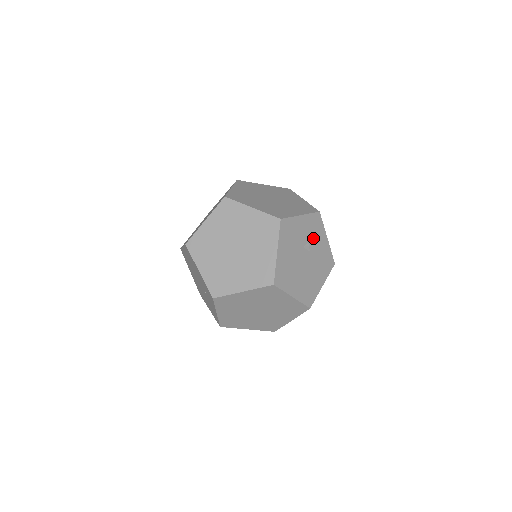
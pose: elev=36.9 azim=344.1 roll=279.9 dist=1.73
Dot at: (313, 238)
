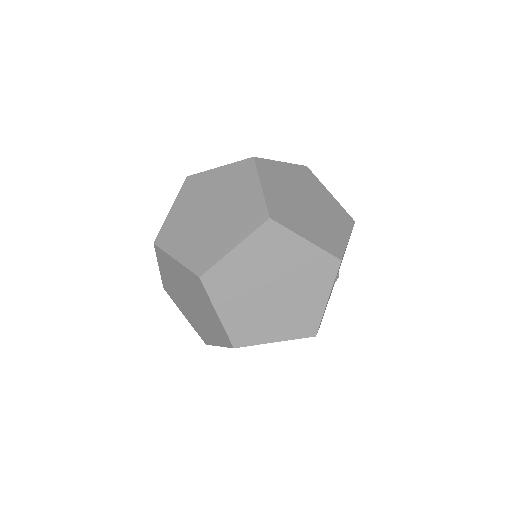
Dot at: occluded
